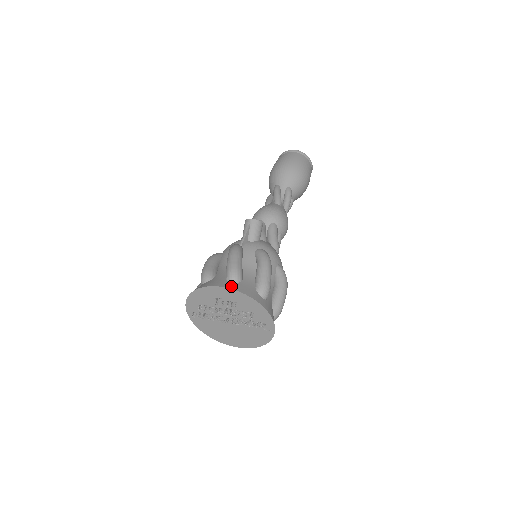
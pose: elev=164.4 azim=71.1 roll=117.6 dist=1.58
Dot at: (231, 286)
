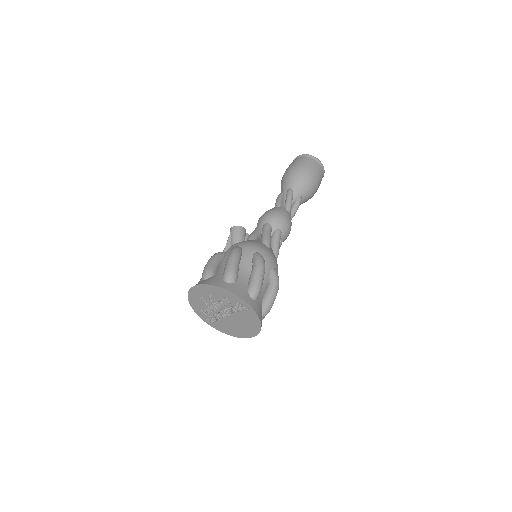
Dot at: (199, 283)
